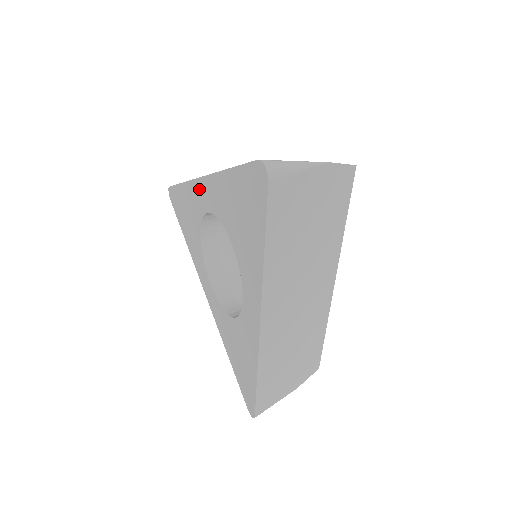
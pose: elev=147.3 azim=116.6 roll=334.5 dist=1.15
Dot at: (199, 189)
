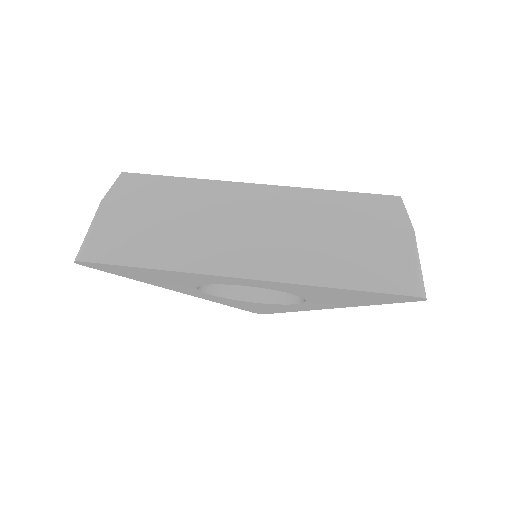
Dot at: (229, 280)
